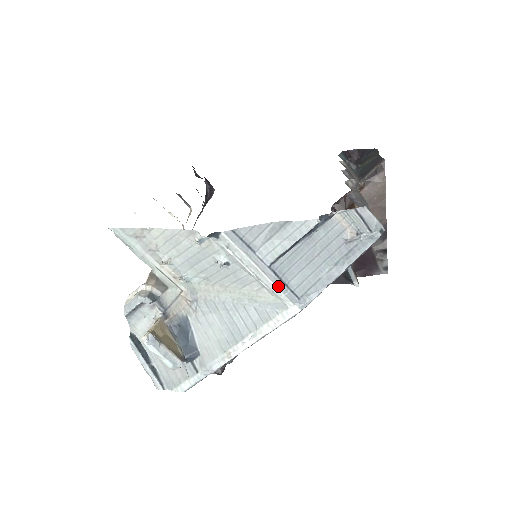
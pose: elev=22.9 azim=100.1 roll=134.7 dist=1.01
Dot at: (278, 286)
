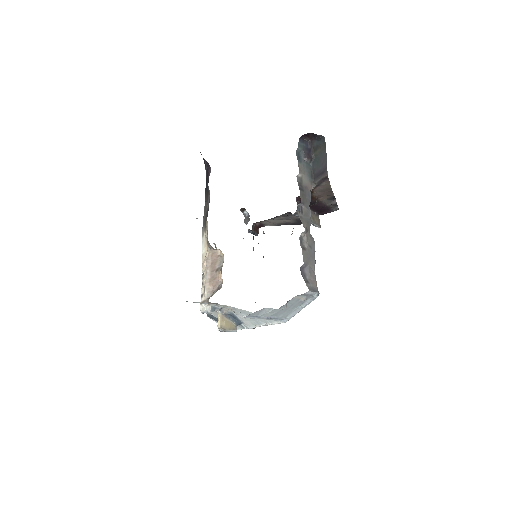
Dot at: occluded
